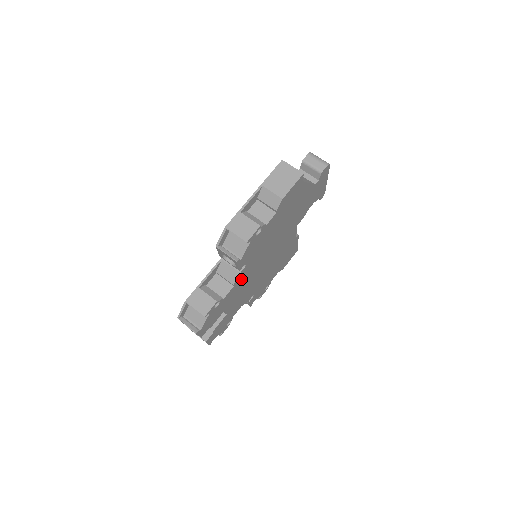
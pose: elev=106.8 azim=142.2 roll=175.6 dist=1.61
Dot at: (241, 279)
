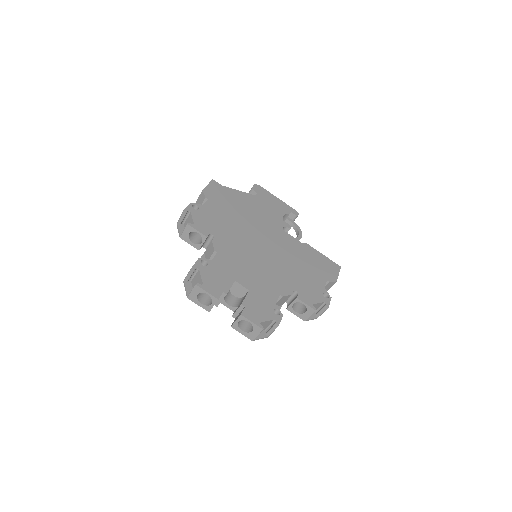
Dot at: (226, 251)
